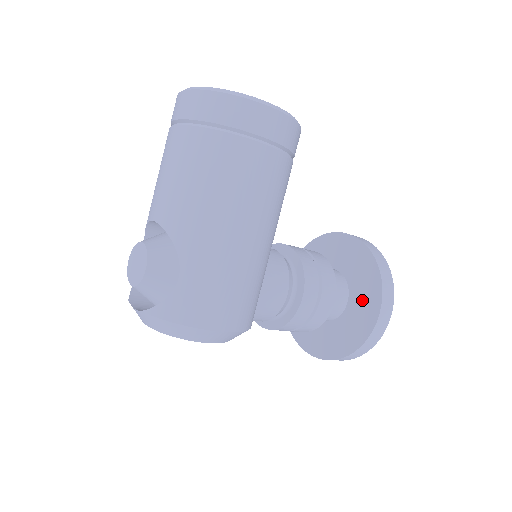
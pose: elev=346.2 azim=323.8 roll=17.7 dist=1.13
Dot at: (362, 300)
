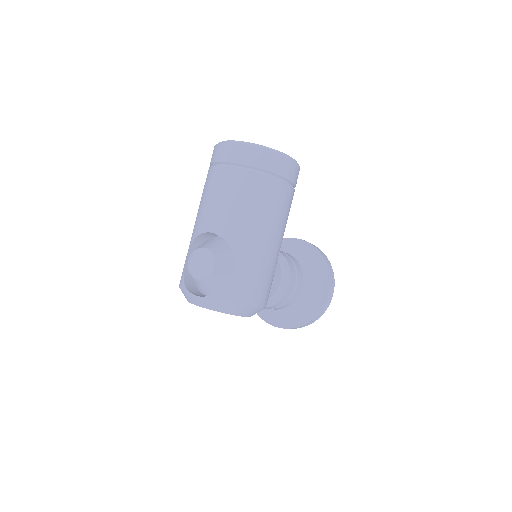
Dot at: (315, 285)
